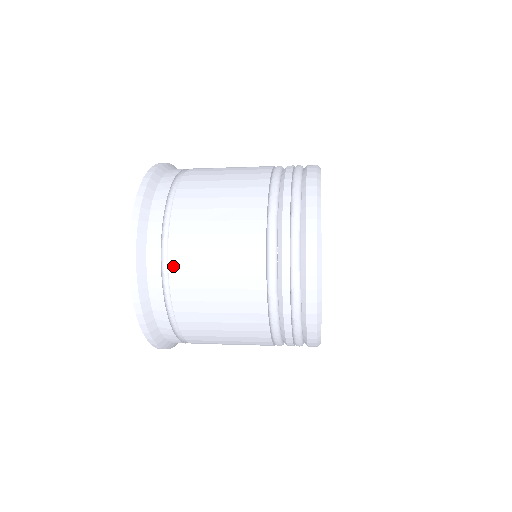
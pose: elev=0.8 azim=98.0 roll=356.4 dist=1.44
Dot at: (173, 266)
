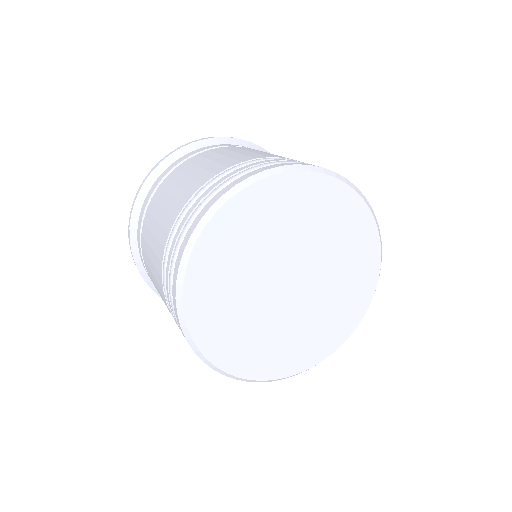
Dot at: (148, 273)
